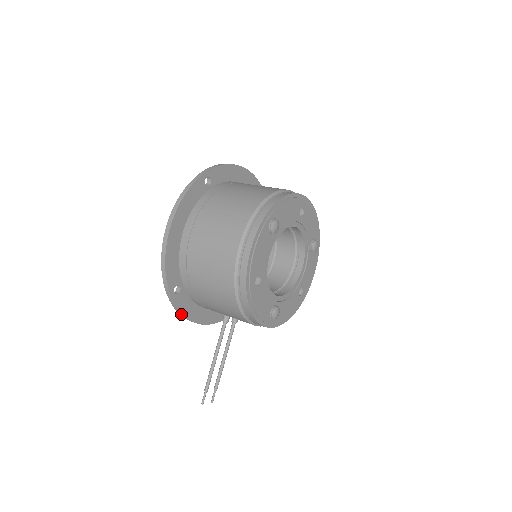
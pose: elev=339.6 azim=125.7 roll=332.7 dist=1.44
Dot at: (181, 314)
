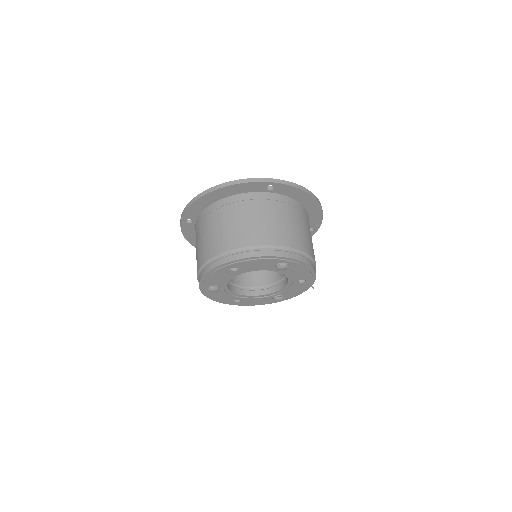
Dot at: occluded
